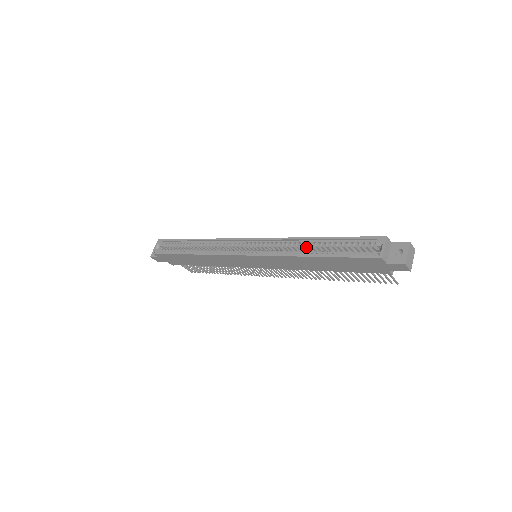
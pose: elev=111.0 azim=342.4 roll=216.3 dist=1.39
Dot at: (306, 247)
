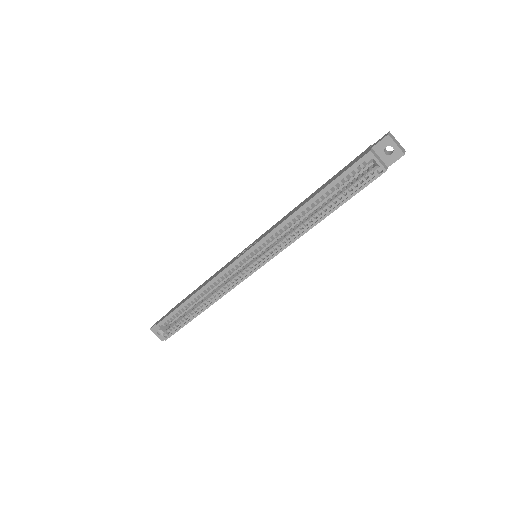
Dot at: occluded
